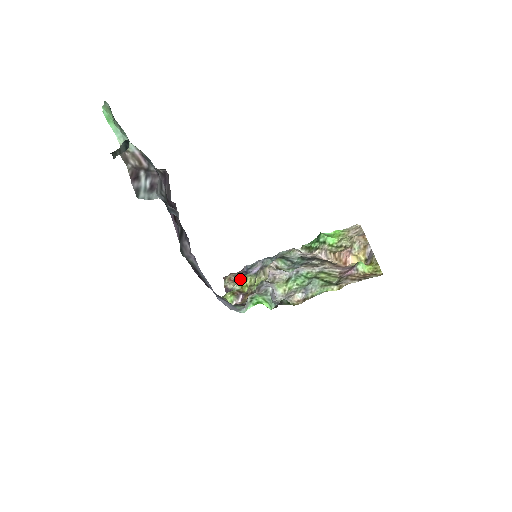
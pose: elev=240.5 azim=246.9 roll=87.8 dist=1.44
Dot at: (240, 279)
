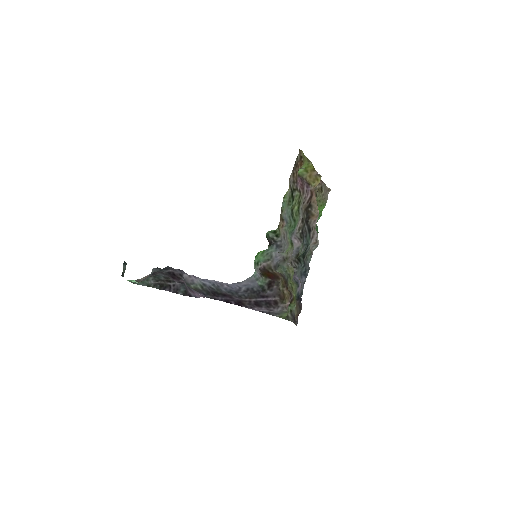
Dot at: occluded
